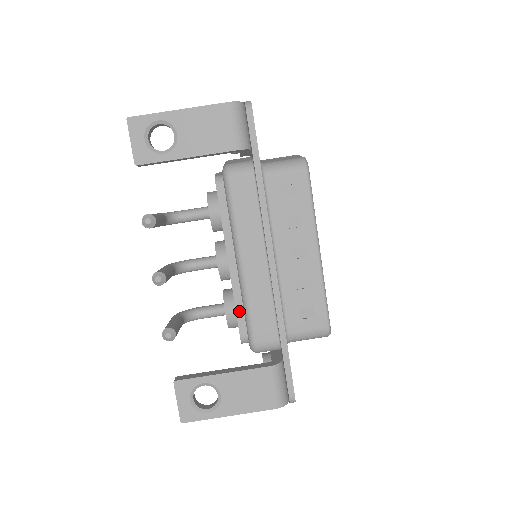
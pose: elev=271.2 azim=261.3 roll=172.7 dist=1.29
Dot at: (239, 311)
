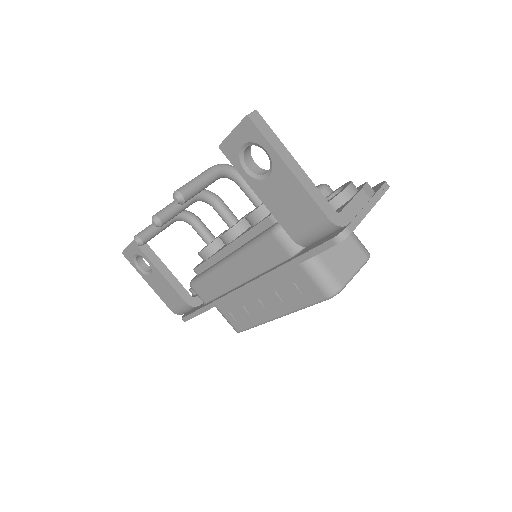
Dot at: (206, 264)
